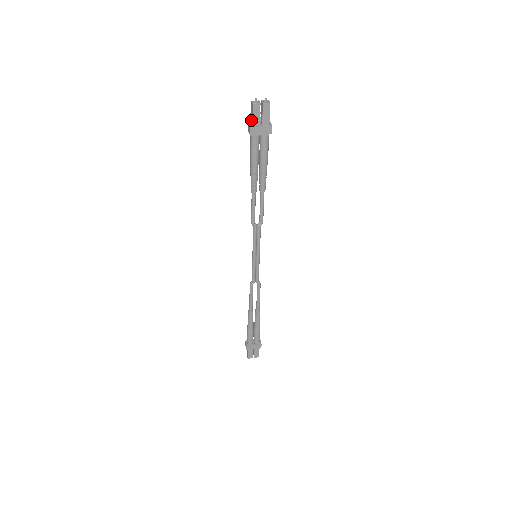
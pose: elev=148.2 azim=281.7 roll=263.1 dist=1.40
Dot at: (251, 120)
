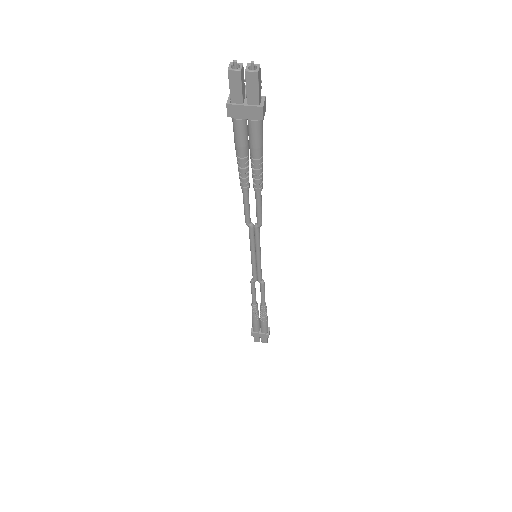
Dot at: (231, 92)
